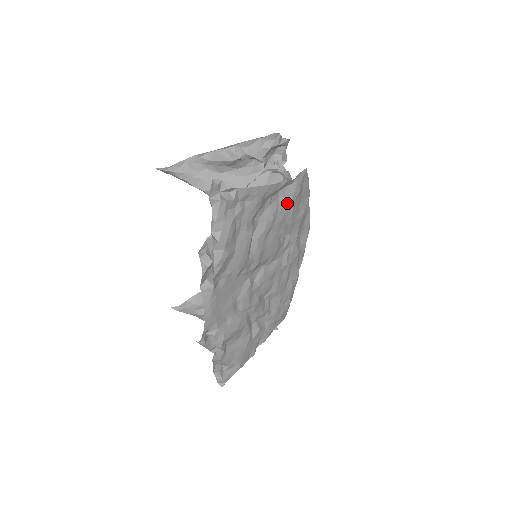
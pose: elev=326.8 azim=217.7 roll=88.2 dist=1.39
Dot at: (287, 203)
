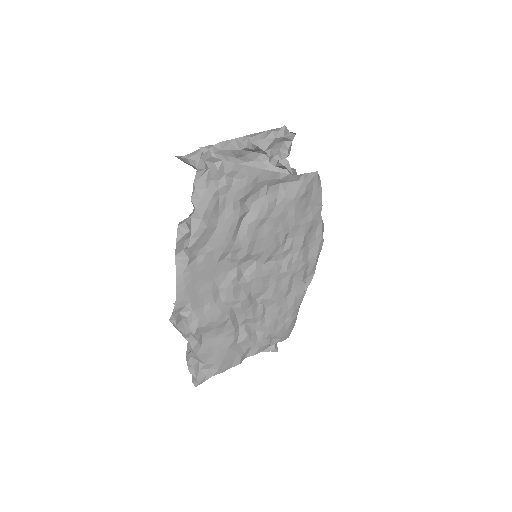
Dot at: (288, 199)
